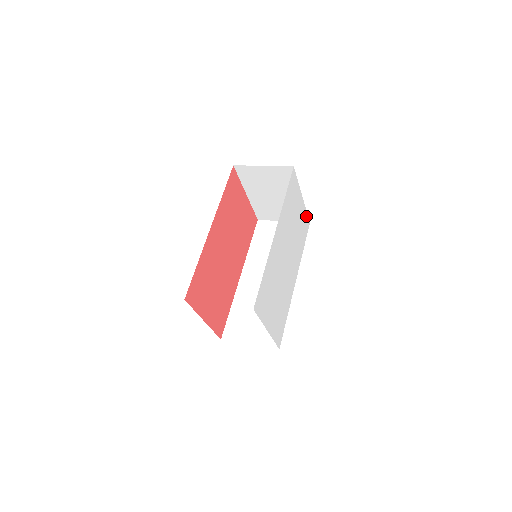
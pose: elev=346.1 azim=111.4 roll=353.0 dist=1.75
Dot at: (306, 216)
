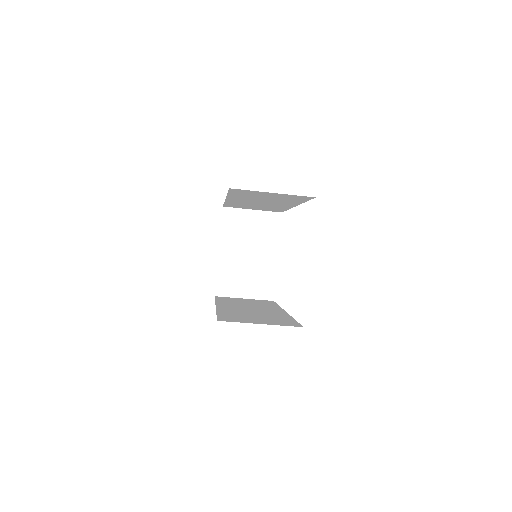
Dot at: occluded
